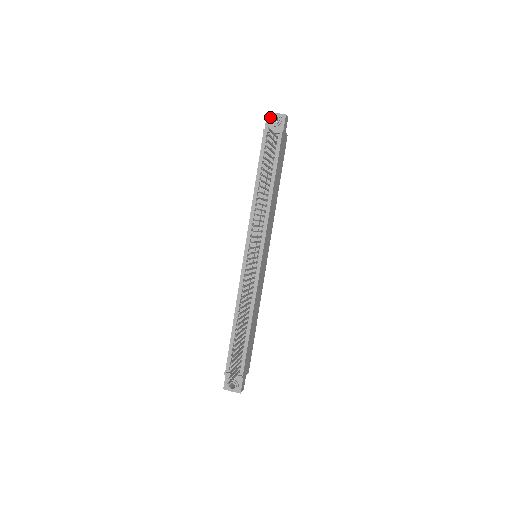
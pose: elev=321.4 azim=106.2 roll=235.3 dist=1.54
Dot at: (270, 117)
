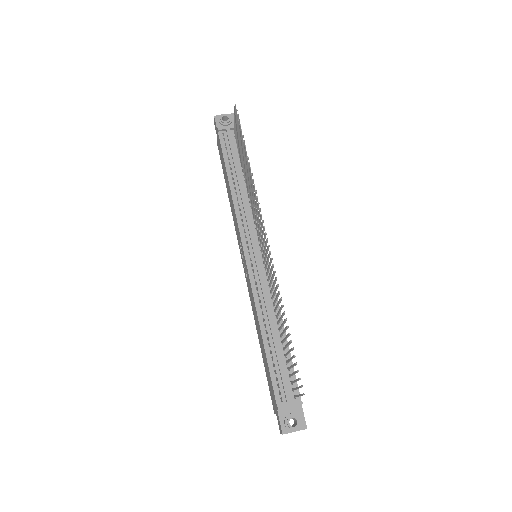
Dot at: (219, 118)
